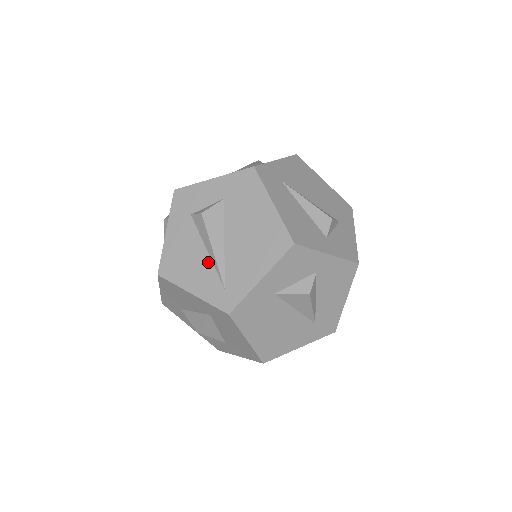
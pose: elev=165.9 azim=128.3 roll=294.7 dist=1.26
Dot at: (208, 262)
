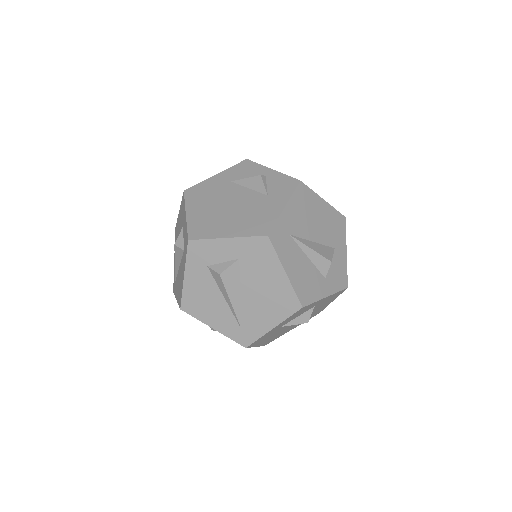
Dot at: (226, 308)
